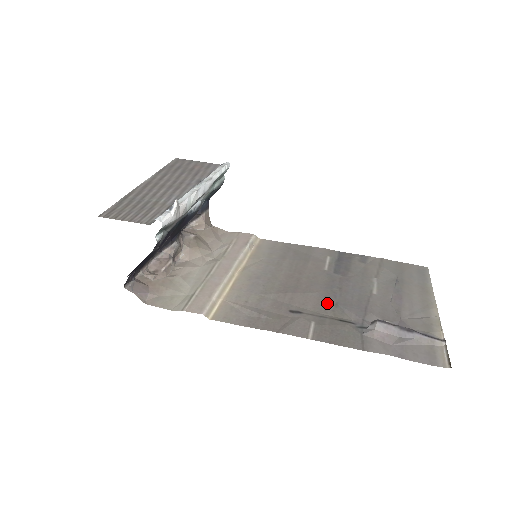
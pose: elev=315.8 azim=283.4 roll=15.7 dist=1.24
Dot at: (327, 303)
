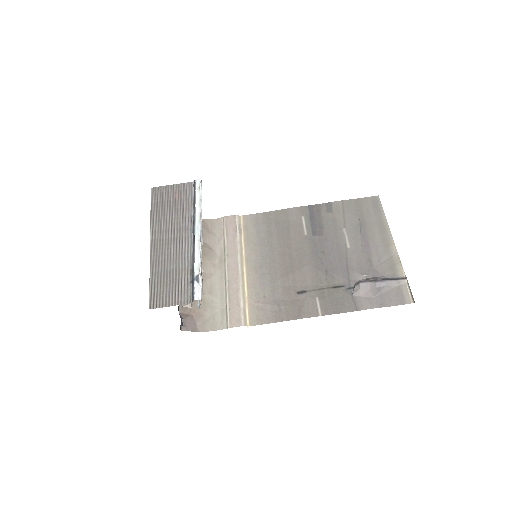
Dot at: (319, 273)
